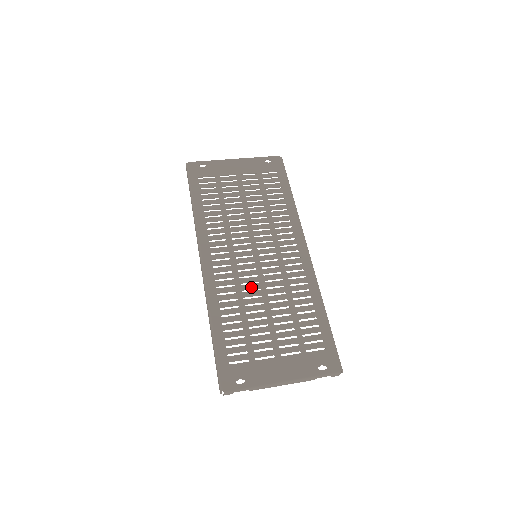
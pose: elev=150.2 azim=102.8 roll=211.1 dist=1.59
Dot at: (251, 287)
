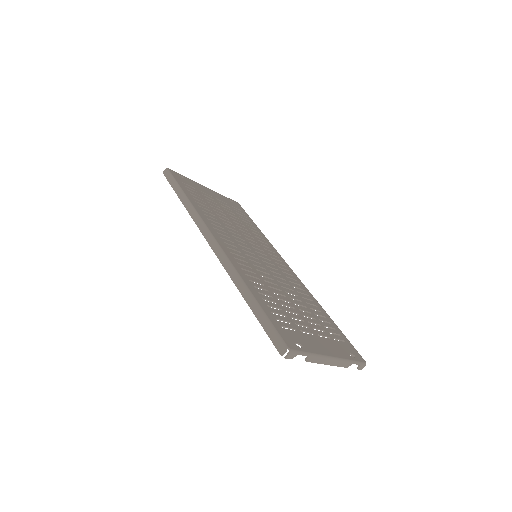
Dot at: (266, 275)
